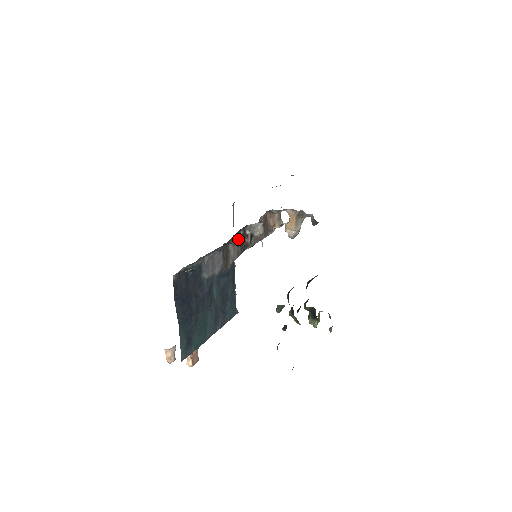
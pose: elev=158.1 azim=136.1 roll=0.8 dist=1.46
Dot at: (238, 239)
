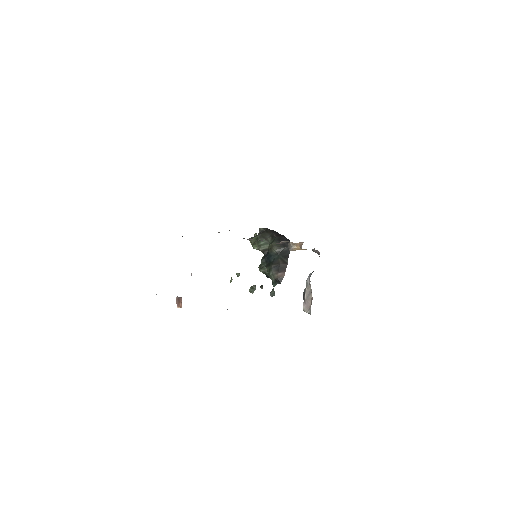
Dot at: occluded
